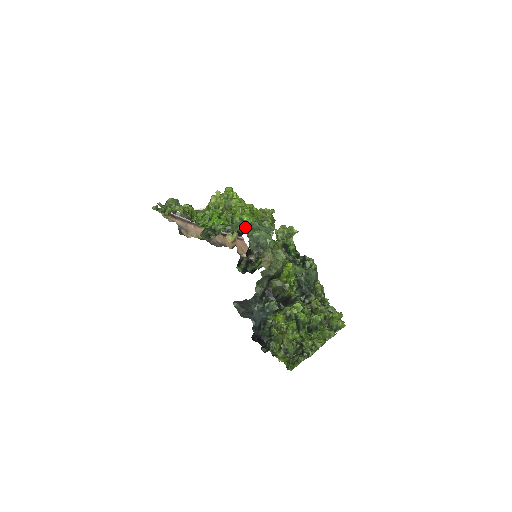
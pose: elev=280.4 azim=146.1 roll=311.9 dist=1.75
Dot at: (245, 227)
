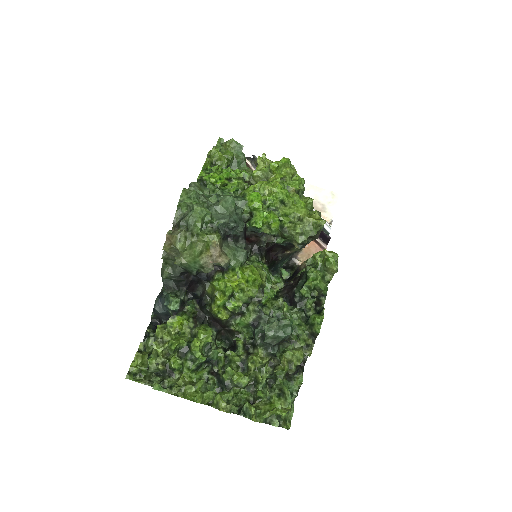
Dot at: (192, 191)
